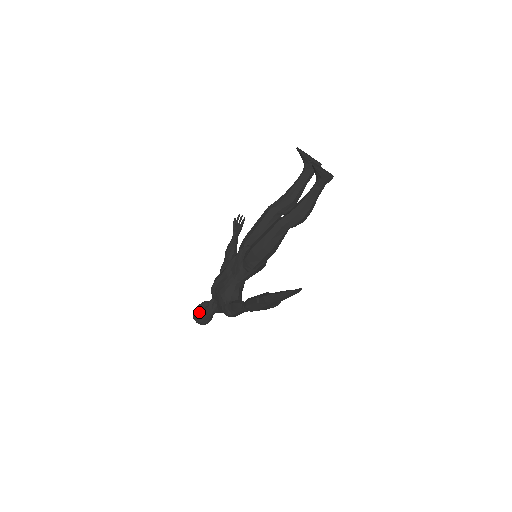
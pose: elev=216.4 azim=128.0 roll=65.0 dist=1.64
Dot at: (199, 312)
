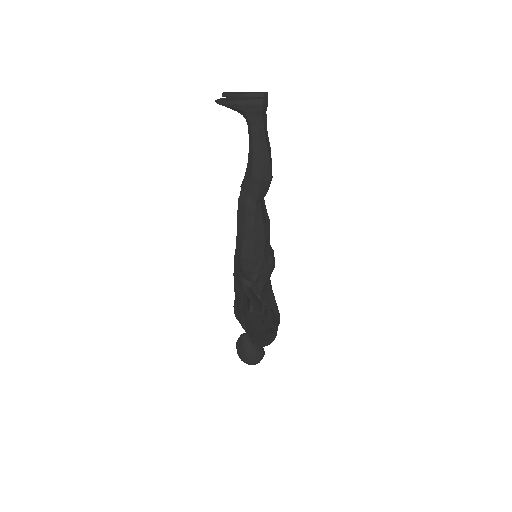
Dot at: (239, 351)
